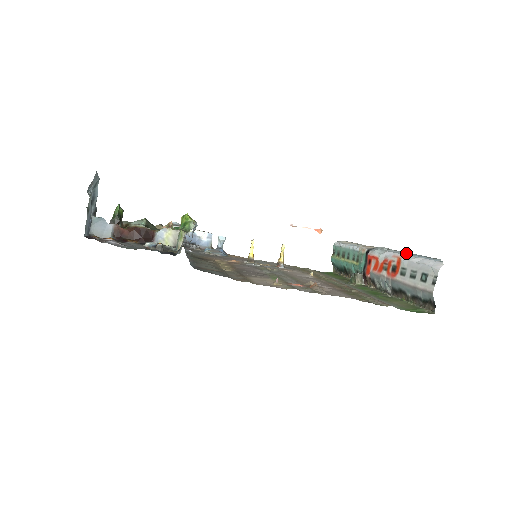
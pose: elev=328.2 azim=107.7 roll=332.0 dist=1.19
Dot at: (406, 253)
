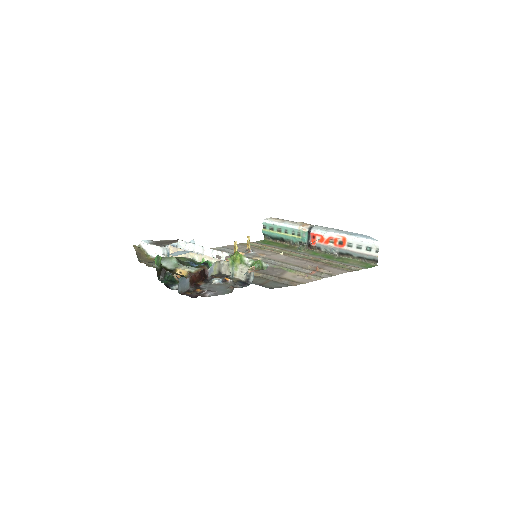
Dot at: (344, 233)
